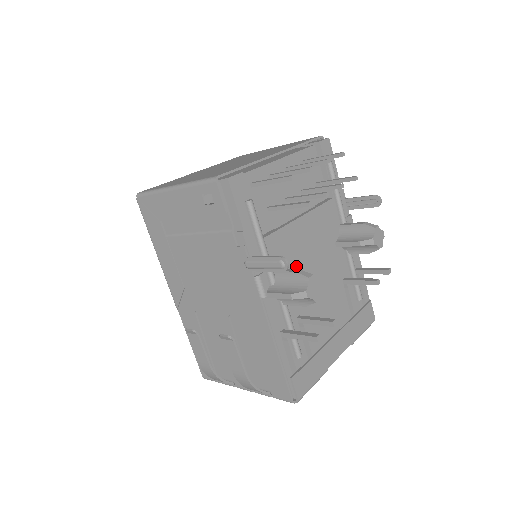
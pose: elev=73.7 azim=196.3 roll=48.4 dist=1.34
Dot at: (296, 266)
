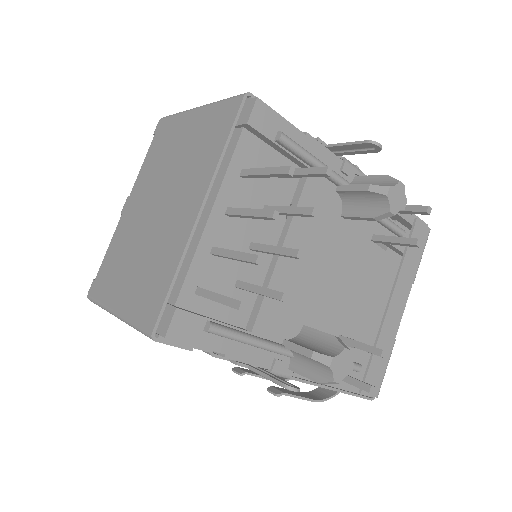
Dot at: (307, 302)
